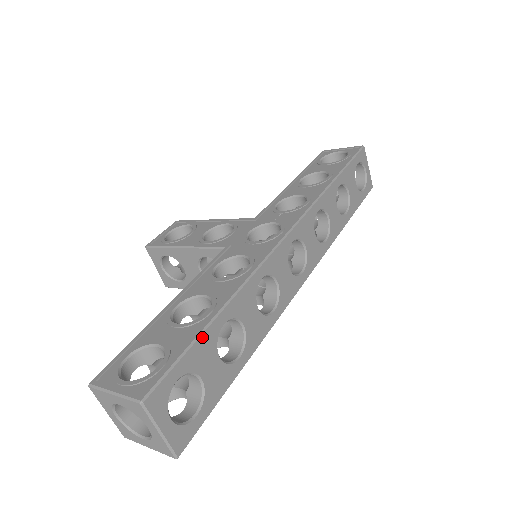
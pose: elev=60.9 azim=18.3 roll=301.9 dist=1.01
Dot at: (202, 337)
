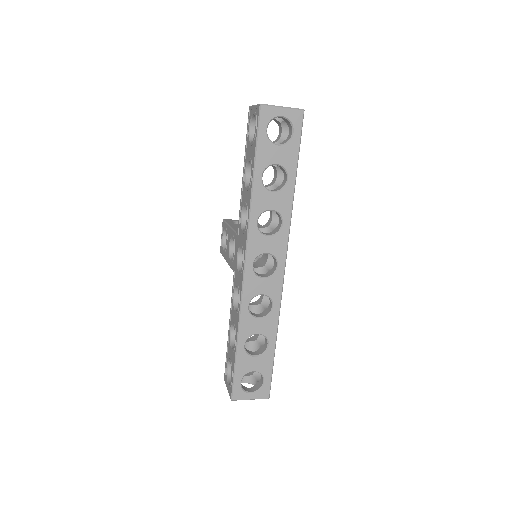
Dot at: (237, 361)
